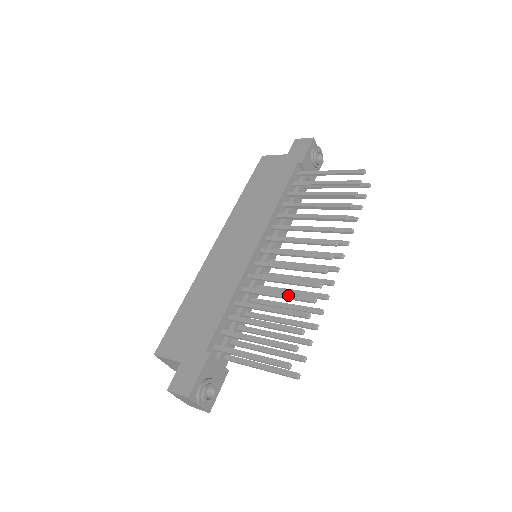
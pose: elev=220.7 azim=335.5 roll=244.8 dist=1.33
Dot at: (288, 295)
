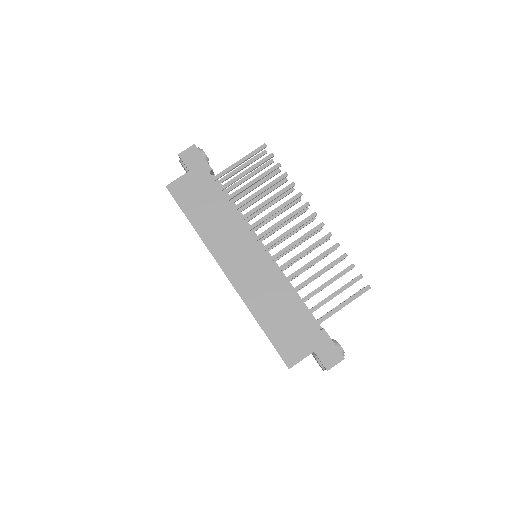
Dot at: (320, 256)
